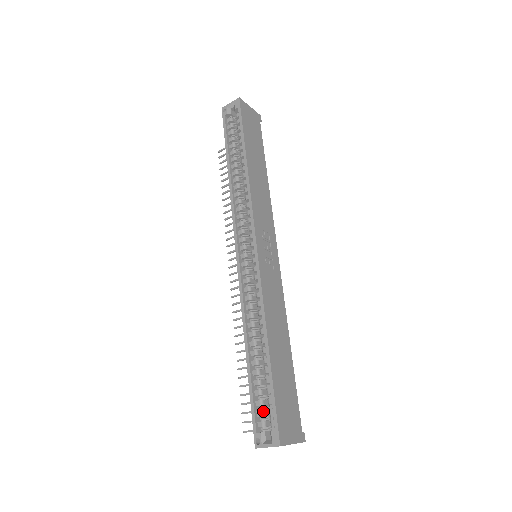
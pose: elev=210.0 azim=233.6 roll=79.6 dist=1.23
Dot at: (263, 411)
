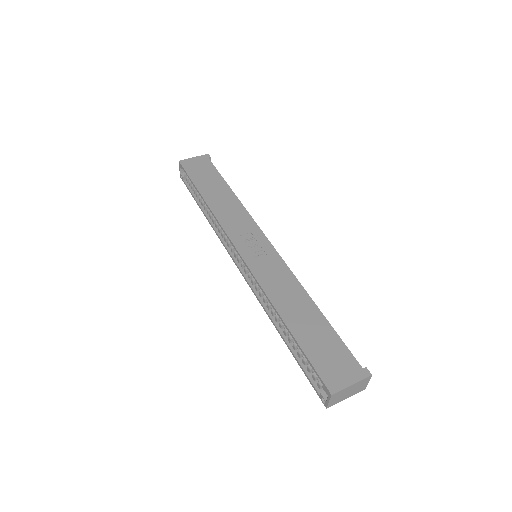
Dot at: (314, 374)
